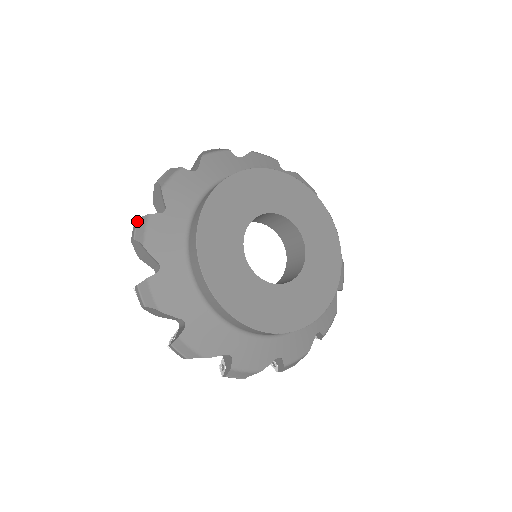
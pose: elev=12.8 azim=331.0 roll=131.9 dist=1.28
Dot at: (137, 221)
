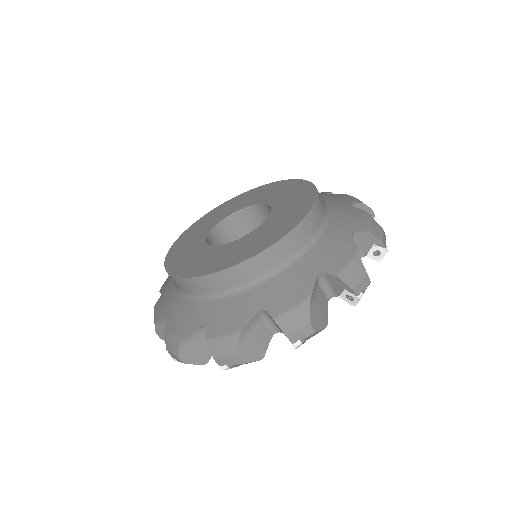
Dot at: occluded
